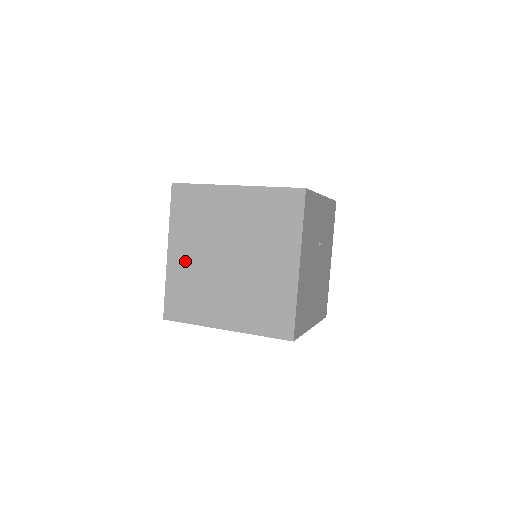
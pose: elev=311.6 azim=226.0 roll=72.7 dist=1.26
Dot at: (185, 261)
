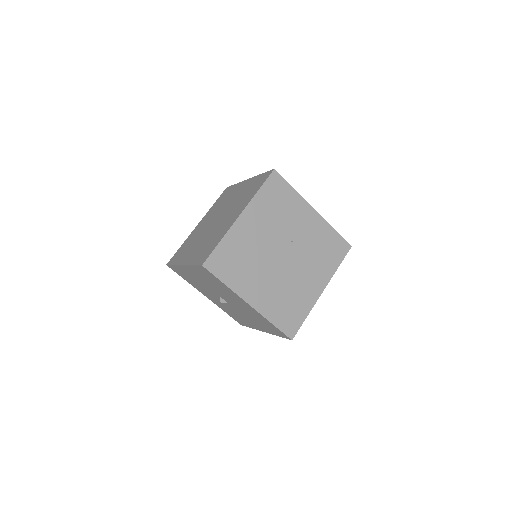
Dot at: (199, 228)
